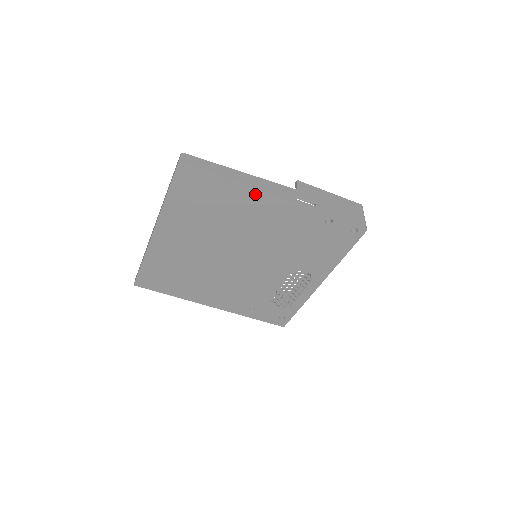
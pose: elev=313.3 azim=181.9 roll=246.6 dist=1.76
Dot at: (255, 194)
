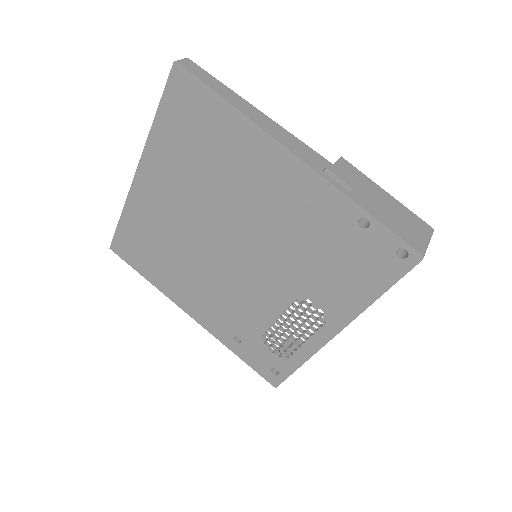
Dot at: (263, 142)
